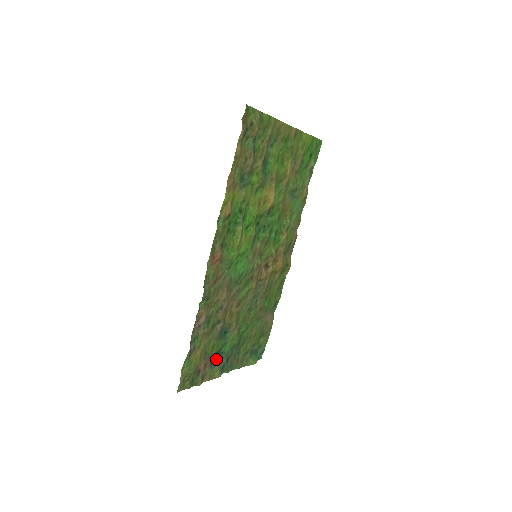
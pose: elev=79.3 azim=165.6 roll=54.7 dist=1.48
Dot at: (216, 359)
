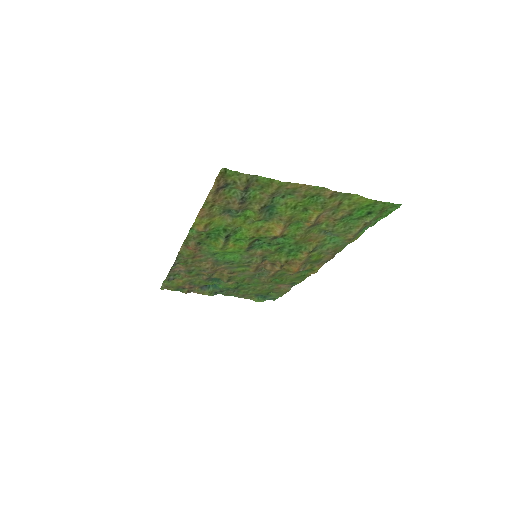
Dot at: (210, 286)
